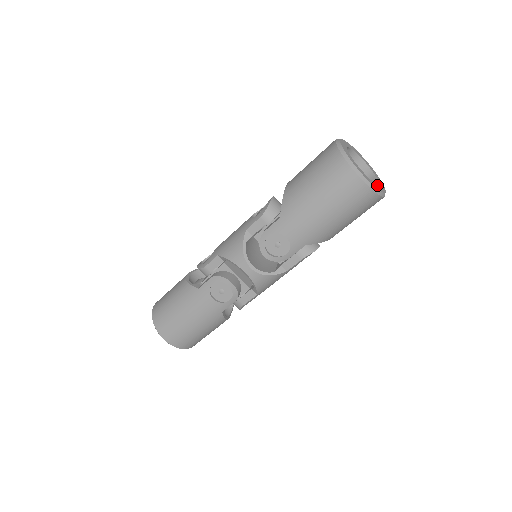
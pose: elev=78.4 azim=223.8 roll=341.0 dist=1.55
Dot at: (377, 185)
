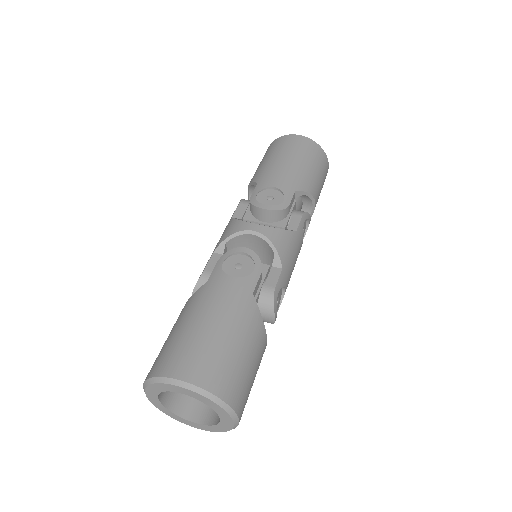
Dot at: occluded
